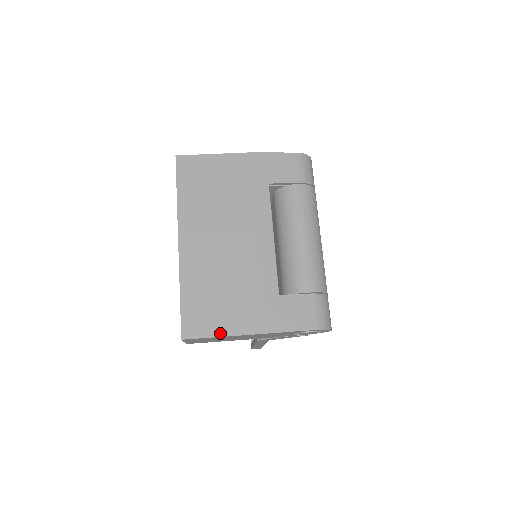
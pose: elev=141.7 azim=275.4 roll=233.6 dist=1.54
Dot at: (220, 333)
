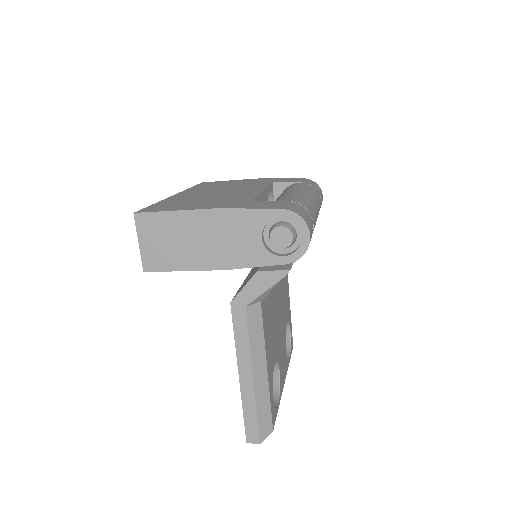
Dot at: (175, 210)
